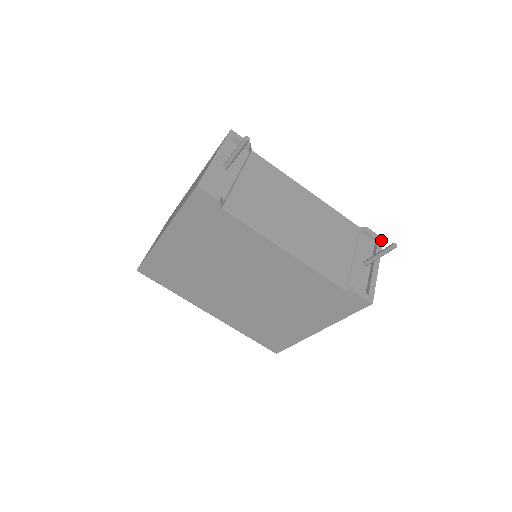
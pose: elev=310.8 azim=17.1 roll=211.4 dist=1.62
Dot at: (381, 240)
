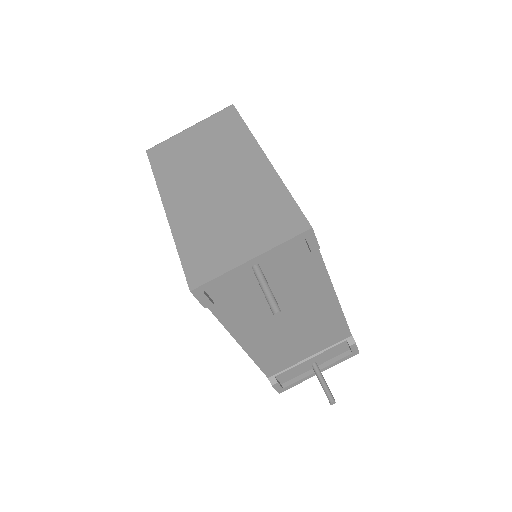
Dot at: (356, 354)
